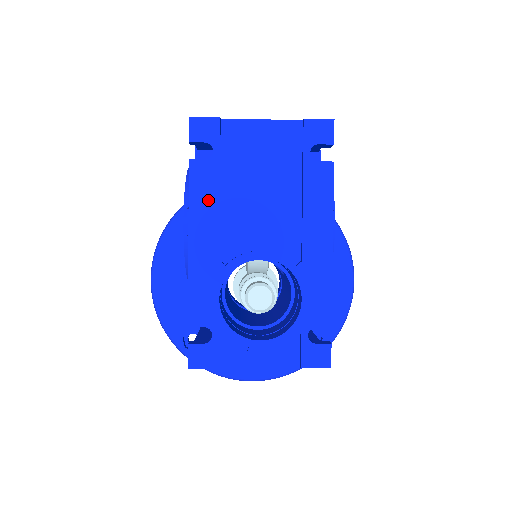
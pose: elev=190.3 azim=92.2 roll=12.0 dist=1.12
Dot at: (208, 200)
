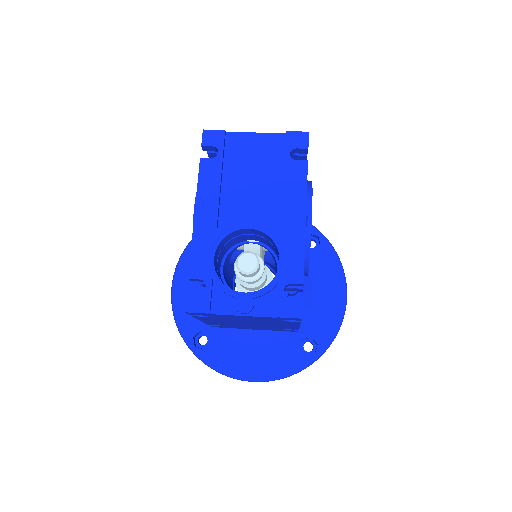
Dot at: (212, 186)
